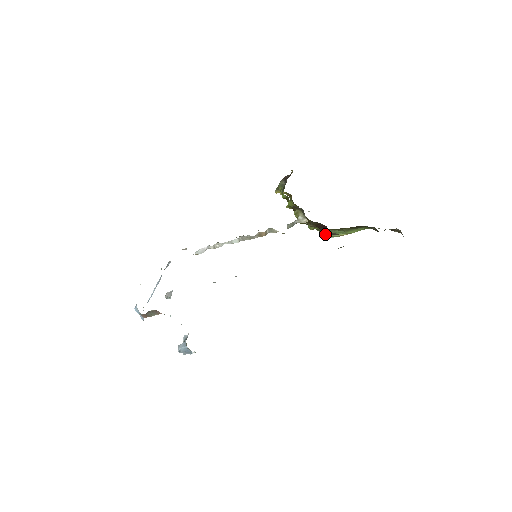
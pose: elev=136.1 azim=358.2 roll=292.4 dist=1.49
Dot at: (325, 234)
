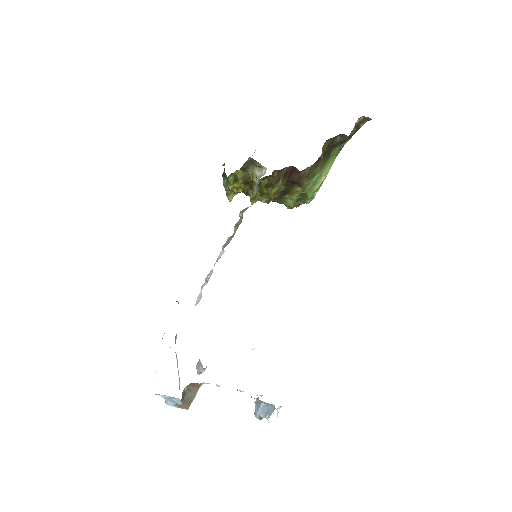
Dot at: (301, 182)
